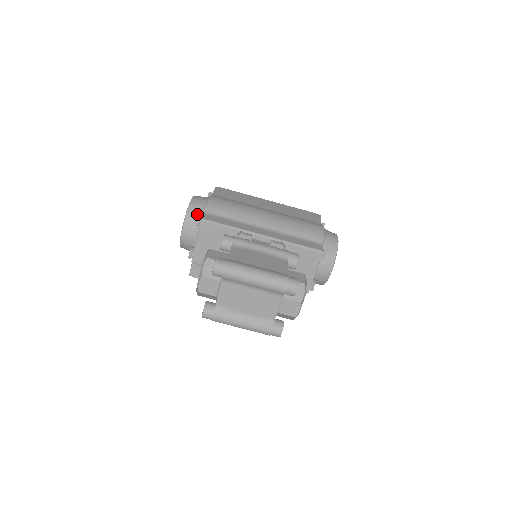
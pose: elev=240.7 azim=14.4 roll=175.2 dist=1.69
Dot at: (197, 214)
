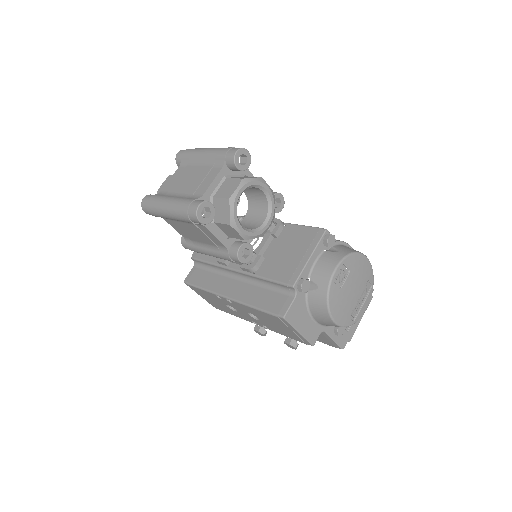
Dot at: occluded
